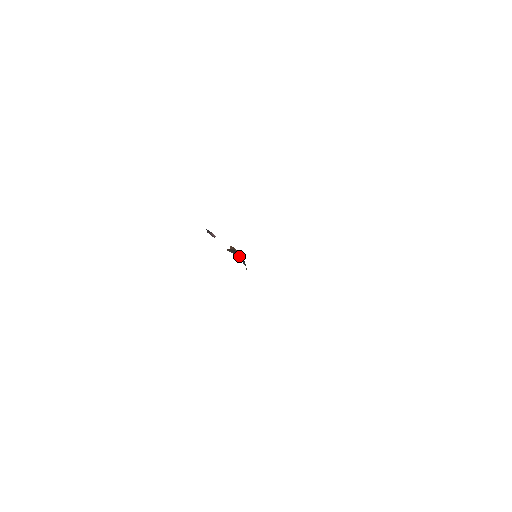
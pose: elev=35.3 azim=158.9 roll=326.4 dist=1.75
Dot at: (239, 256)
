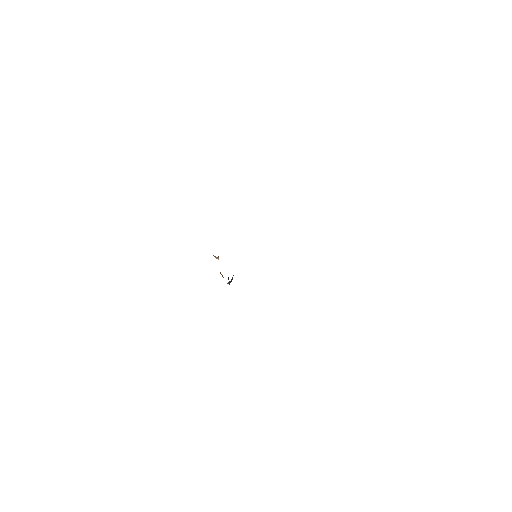
Dot at: occluded
